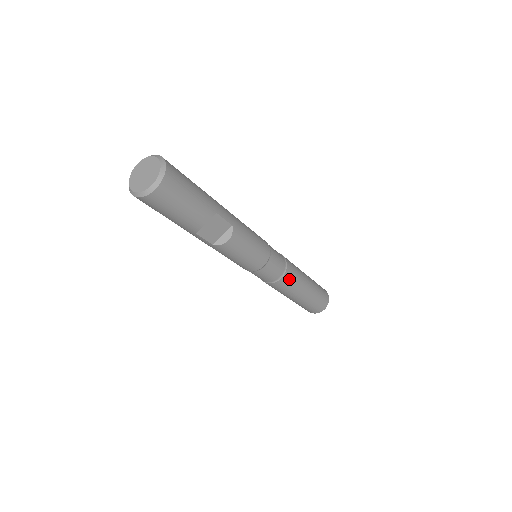
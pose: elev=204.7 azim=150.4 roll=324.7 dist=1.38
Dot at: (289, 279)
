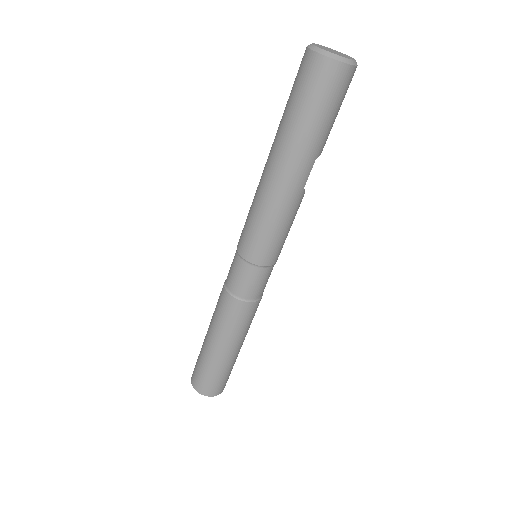
Dot at: occluded
